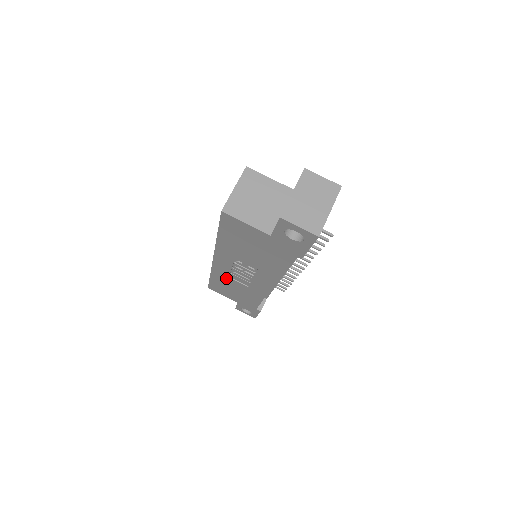
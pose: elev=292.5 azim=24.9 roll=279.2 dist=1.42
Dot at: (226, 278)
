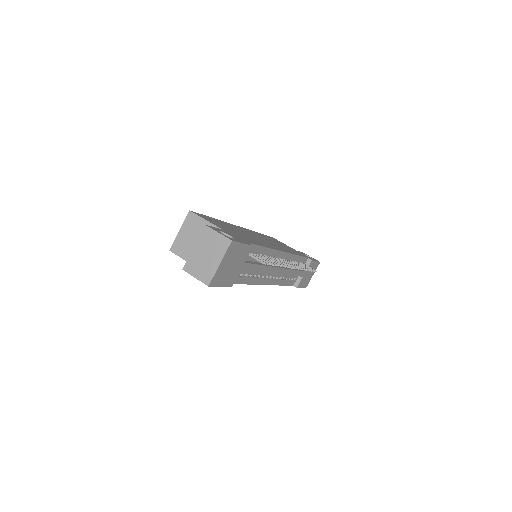
Dot at: occluded
